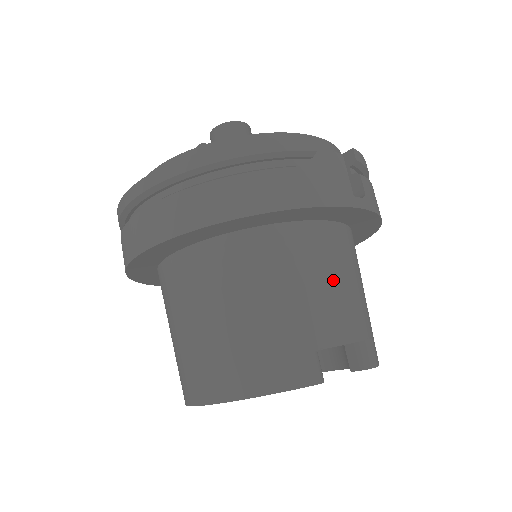
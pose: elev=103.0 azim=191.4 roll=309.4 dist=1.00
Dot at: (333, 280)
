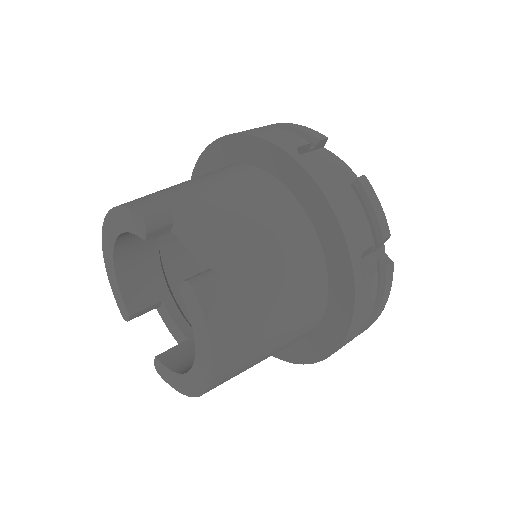
Dot at: (242, 205)
